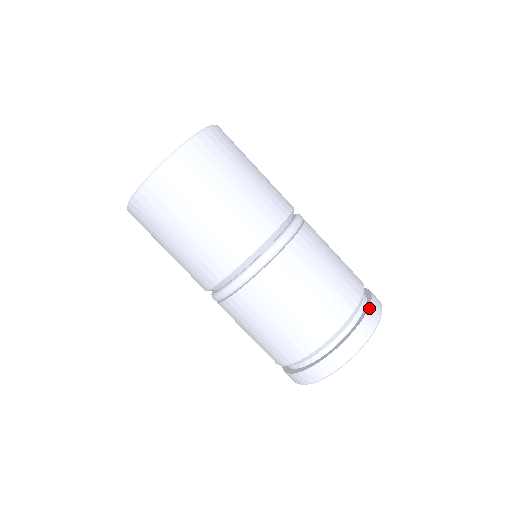
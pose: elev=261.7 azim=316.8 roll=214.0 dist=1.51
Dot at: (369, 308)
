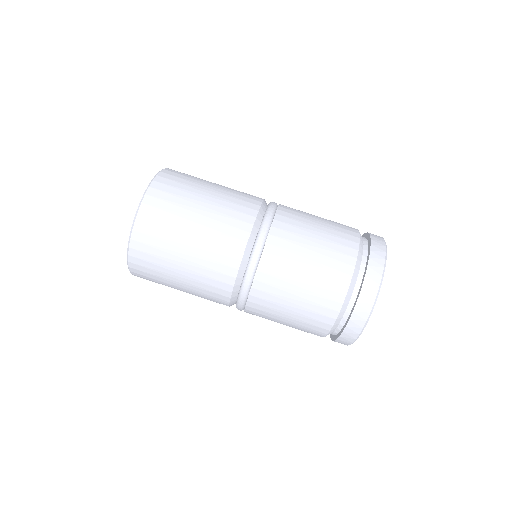
Dot at: (371, 249)
